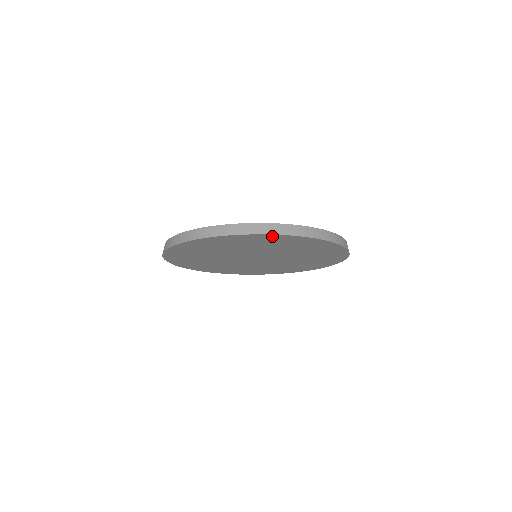
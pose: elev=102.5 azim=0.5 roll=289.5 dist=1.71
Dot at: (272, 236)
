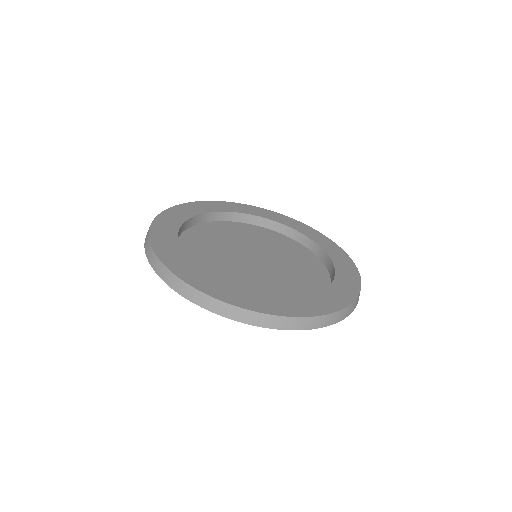
Dot at: occluded
